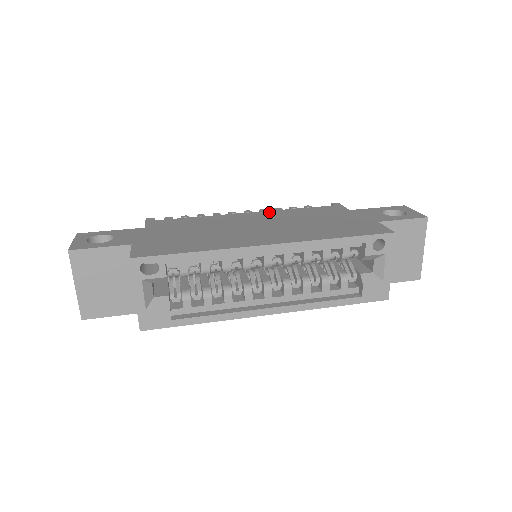
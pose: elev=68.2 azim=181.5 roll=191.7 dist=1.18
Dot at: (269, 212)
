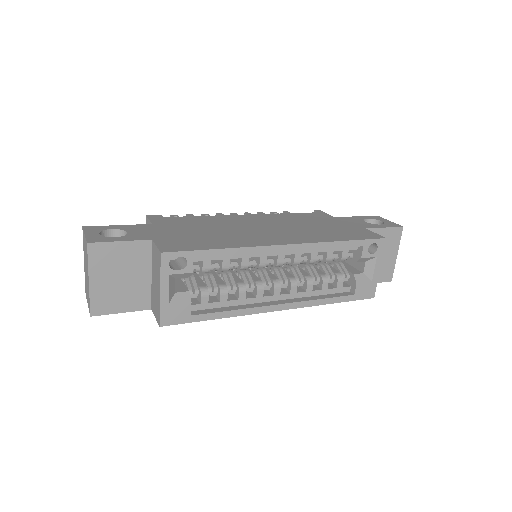
Dot at: (264, 215)
